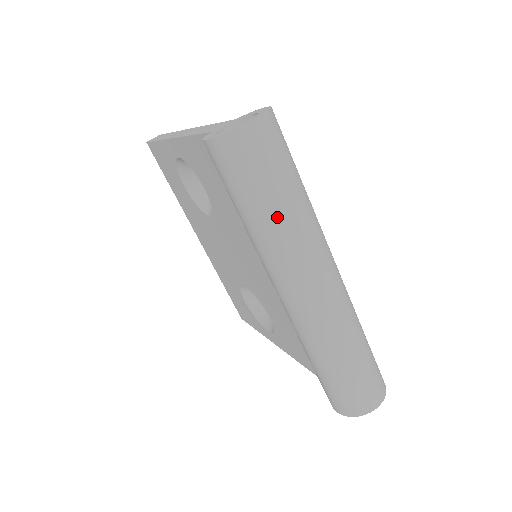
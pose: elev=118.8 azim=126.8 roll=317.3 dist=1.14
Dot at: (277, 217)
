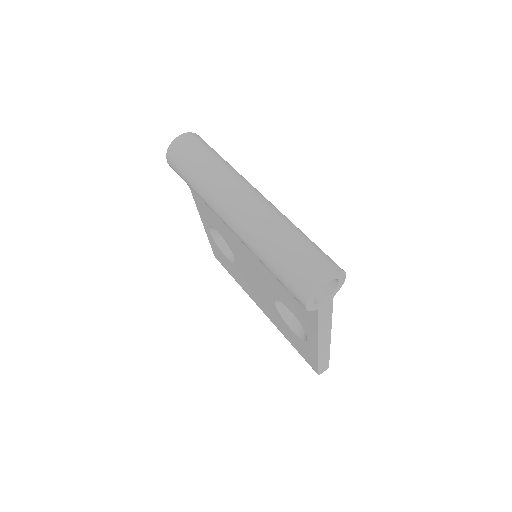
Dot at: (201, 171)
